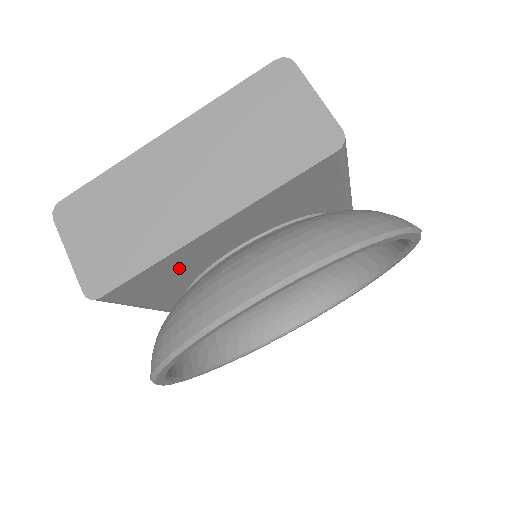
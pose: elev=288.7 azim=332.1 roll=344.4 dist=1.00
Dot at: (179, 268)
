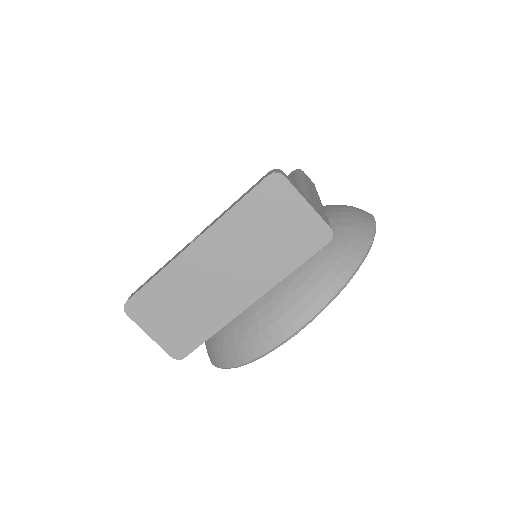
Dot at: occluded
